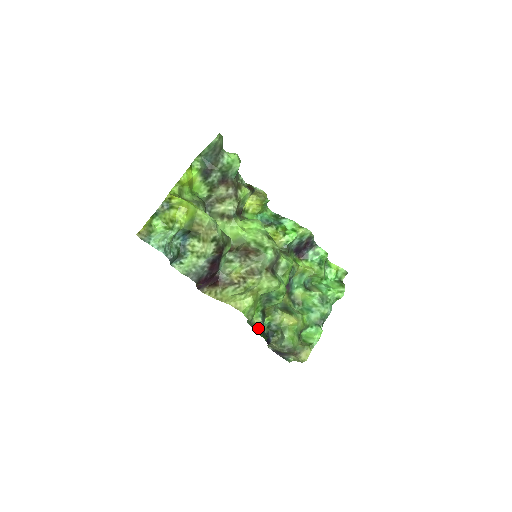
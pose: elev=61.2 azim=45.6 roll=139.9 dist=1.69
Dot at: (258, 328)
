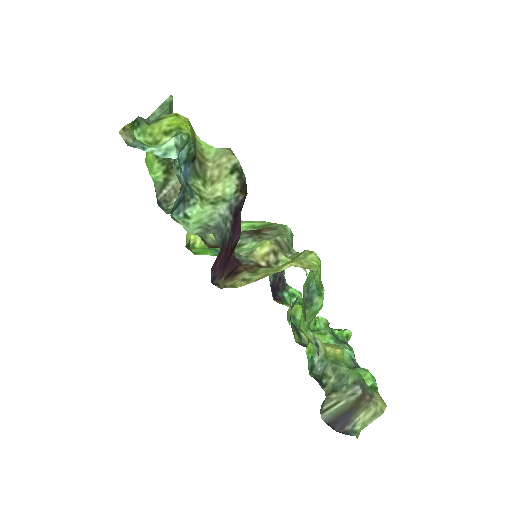
Dot at: occluded
